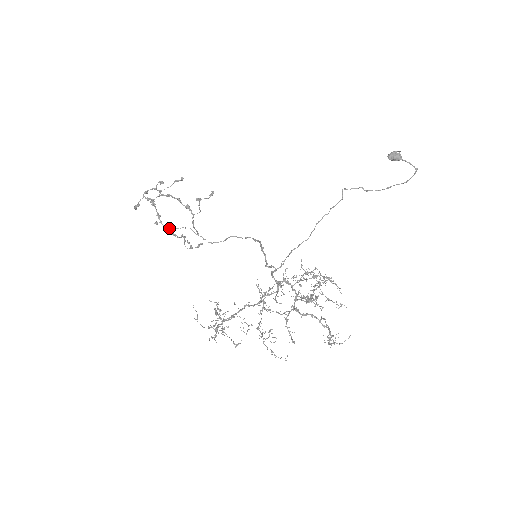
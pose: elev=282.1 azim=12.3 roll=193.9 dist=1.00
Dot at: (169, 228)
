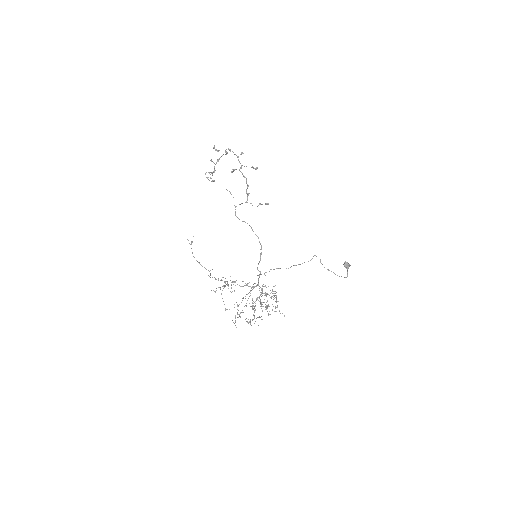
Dot at: (215, 170)
